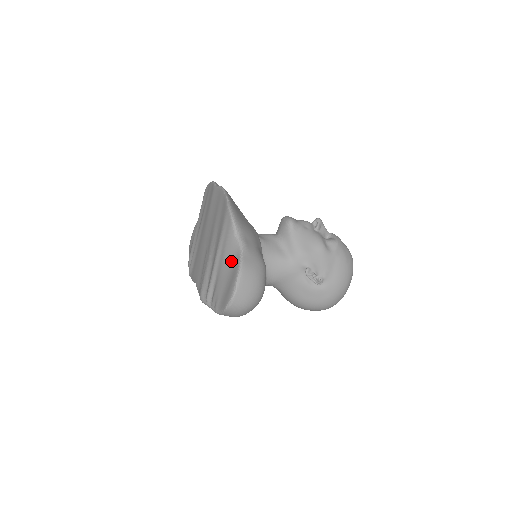
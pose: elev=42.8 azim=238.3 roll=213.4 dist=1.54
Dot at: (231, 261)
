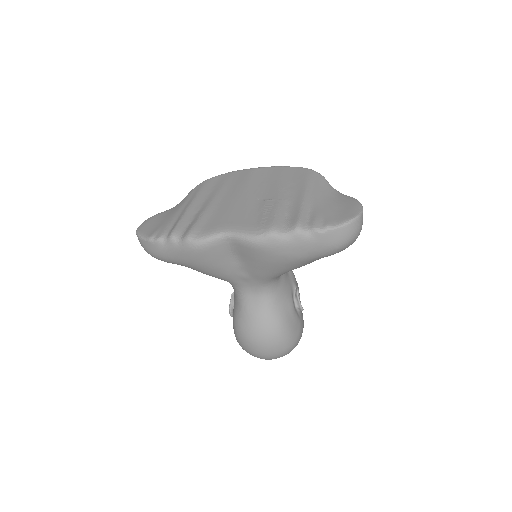
Dot at: (333, 197)
